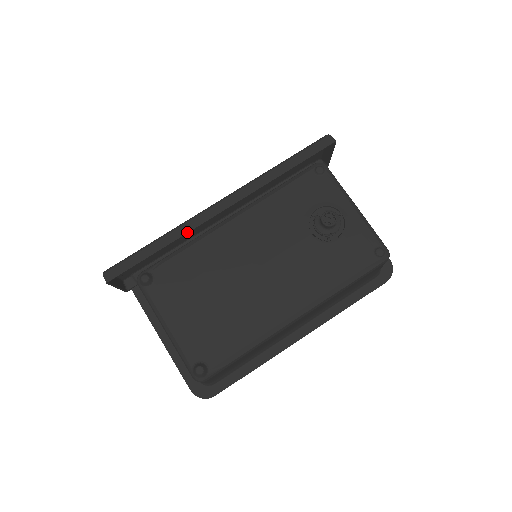
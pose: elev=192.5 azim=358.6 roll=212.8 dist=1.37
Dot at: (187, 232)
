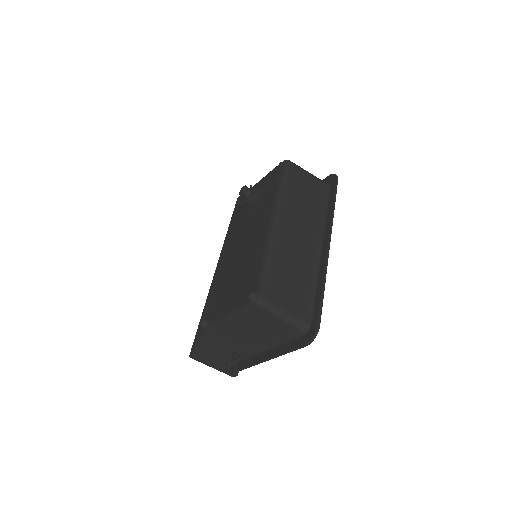
Dot at: (211, 291)
